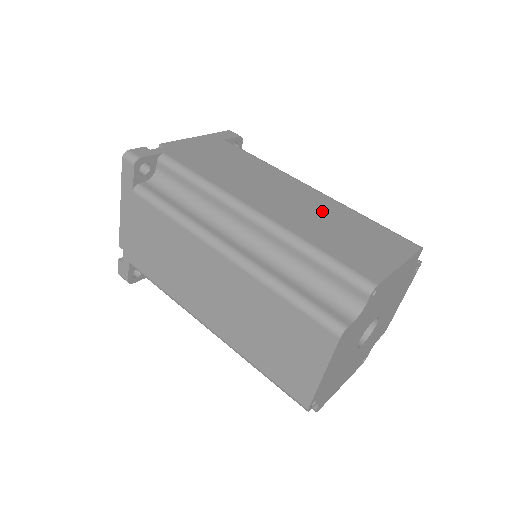
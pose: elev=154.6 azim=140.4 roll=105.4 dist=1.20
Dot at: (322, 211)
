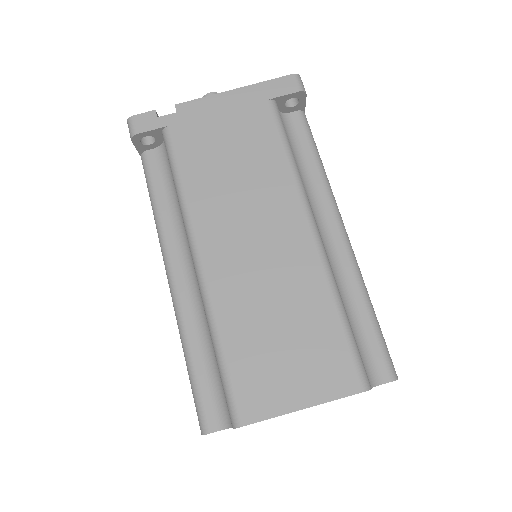
Dot at: (284, 284)
